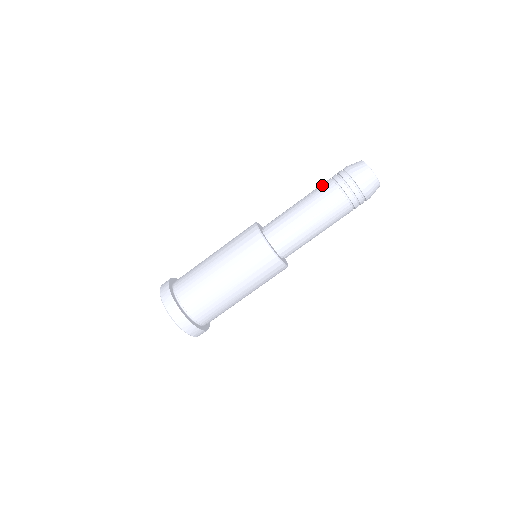
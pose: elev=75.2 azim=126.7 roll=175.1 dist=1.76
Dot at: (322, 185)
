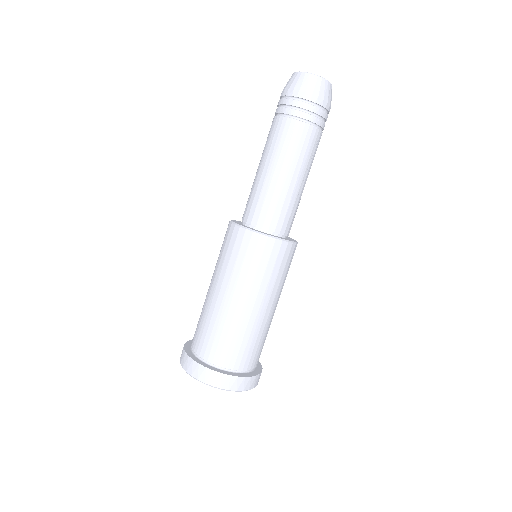
Dot at: occluded
